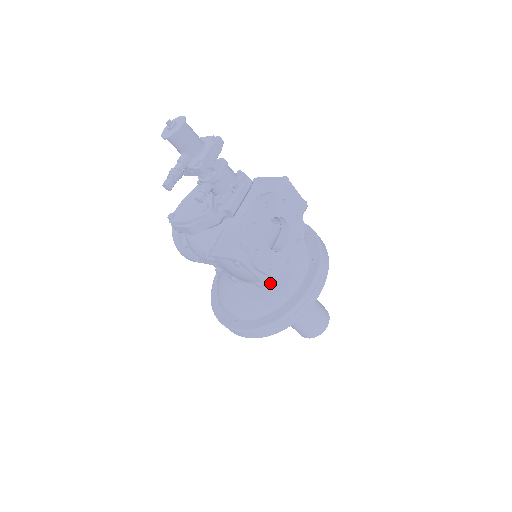
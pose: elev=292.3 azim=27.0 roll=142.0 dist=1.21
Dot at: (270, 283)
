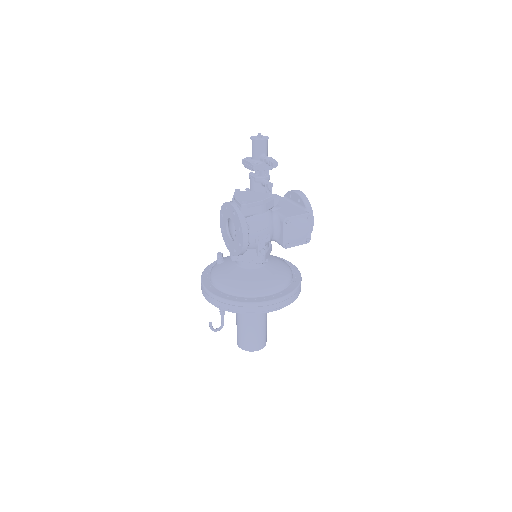
Dot at: (280, 265)
